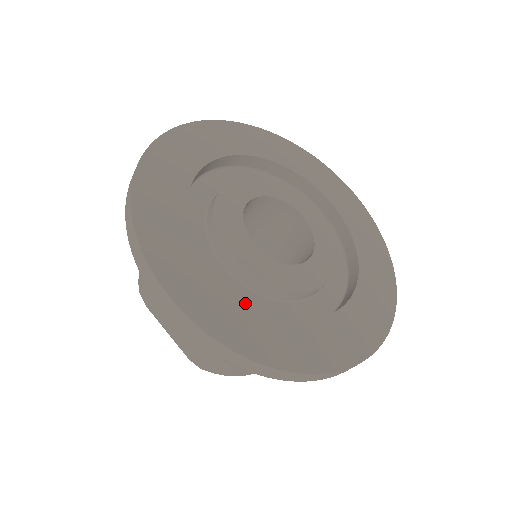
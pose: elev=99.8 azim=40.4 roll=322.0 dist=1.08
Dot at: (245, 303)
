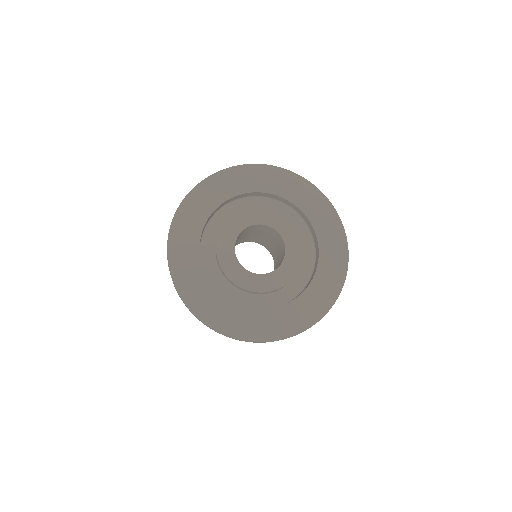
Dot at: (239, 309)
